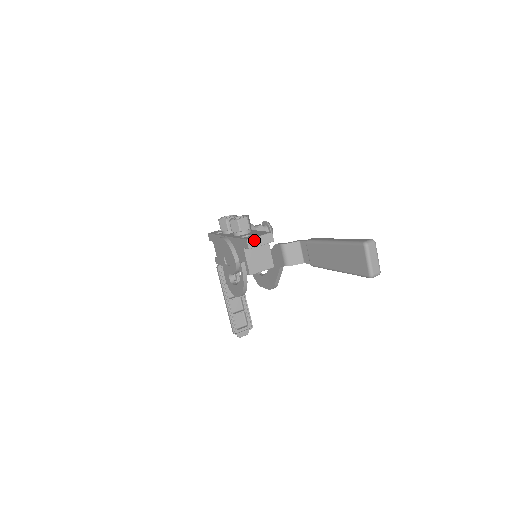
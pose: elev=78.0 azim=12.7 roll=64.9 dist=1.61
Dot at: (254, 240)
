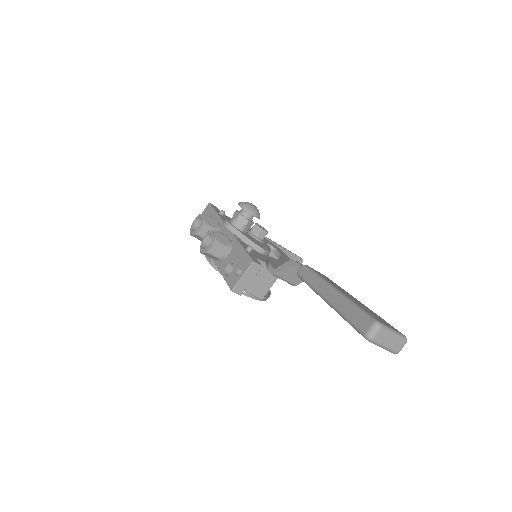
Dot at: (239, 285)
